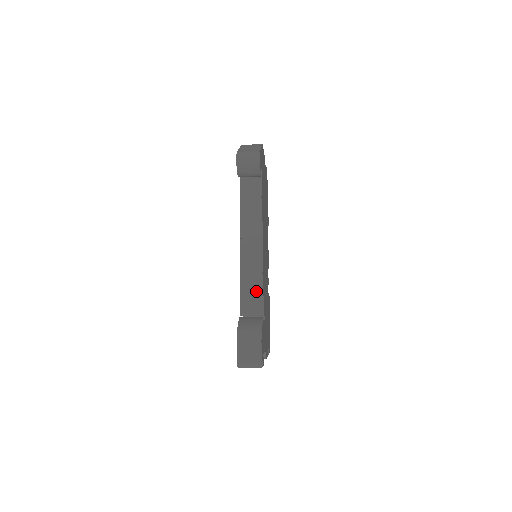
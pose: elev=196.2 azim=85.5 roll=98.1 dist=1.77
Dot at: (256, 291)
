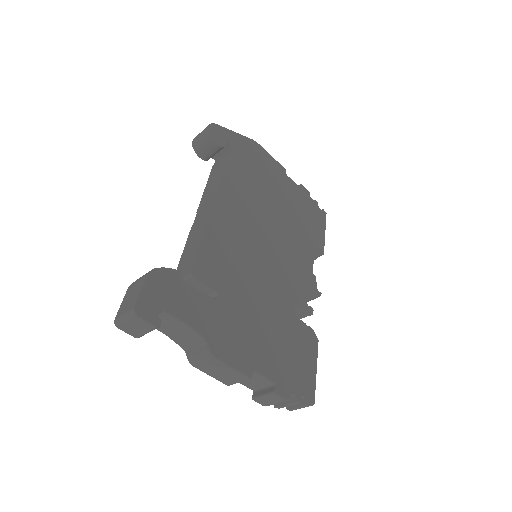
Dot at: (192, 253)
